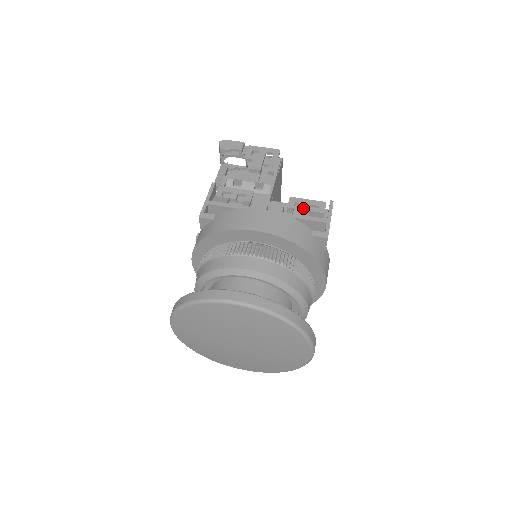
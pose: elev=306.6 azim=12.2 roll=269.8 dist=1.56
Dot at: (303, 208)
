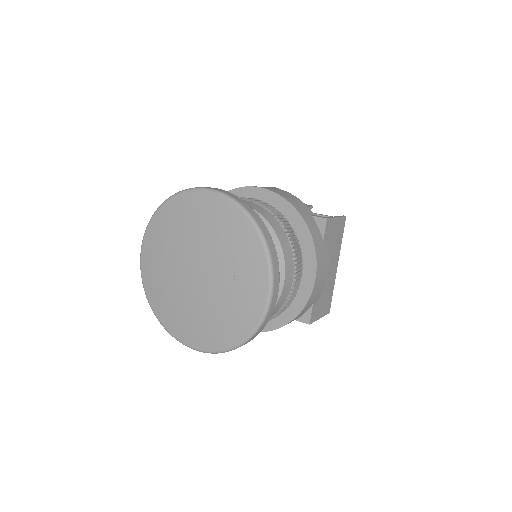
Dot at: occluded
